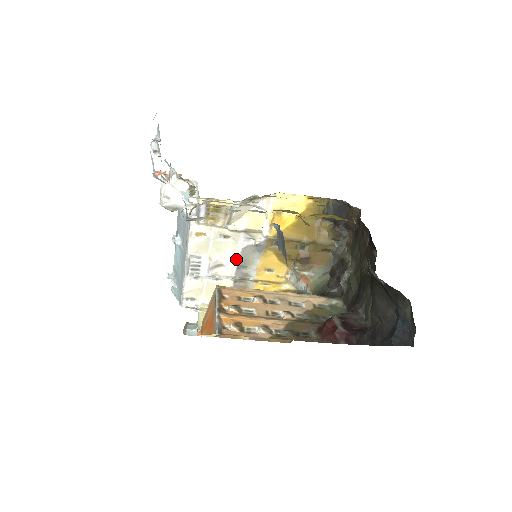
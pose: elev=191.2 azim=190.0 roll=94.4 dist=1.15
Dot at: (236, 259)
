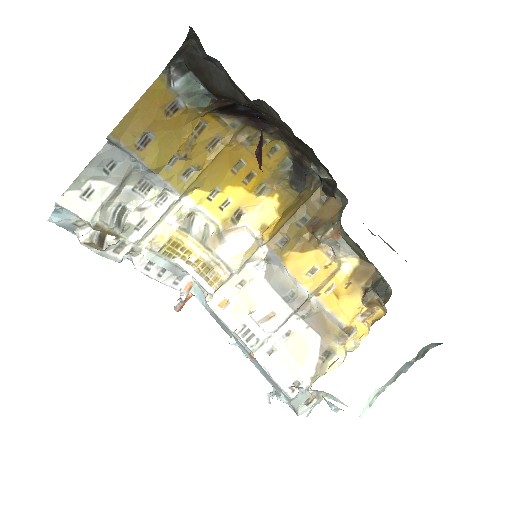
Dot at: (274, 294)
